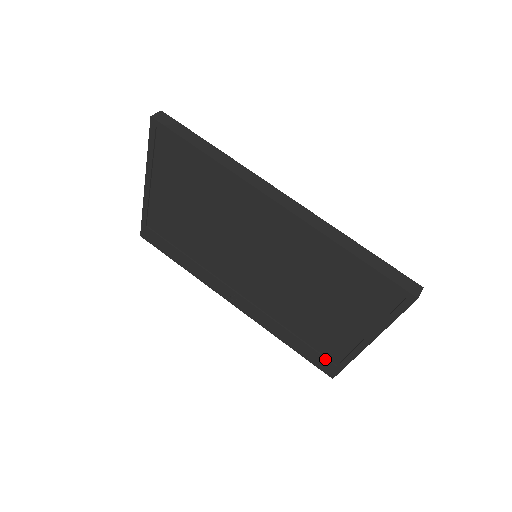
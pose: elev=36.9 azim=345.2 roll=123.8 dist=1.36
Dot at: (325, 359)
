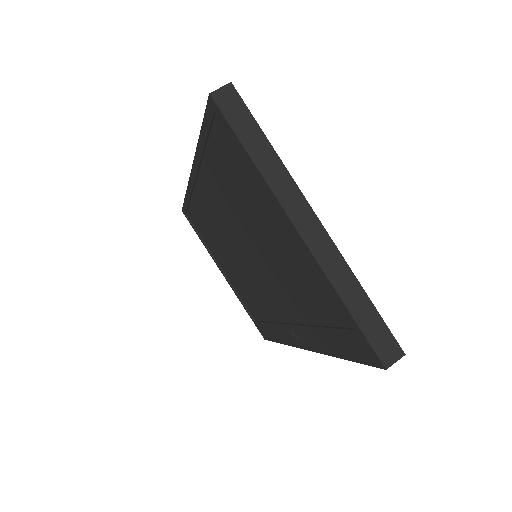
Dot at: (347, 332)
